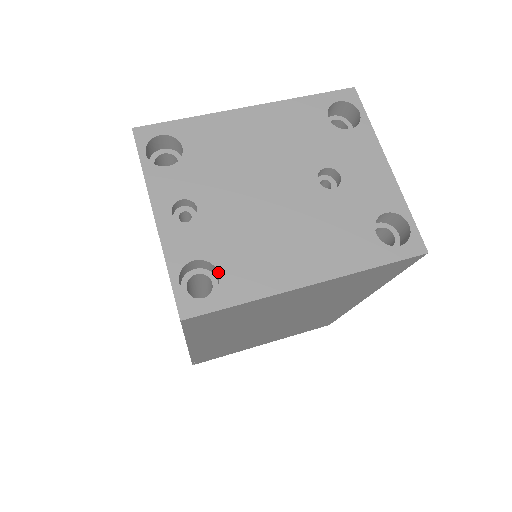
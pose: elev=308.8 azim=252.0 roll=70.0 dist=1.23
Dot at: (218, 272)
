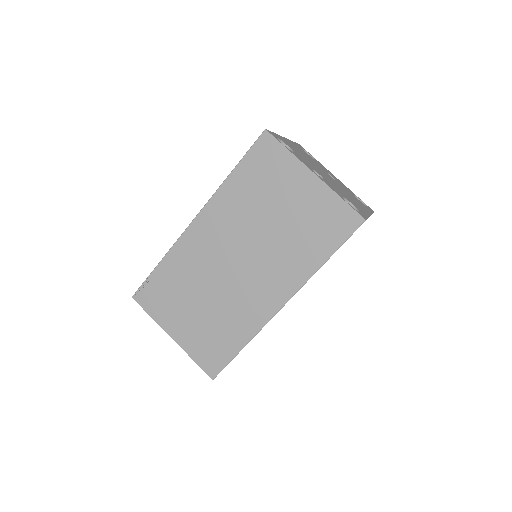
Dot at: (351, 203)
